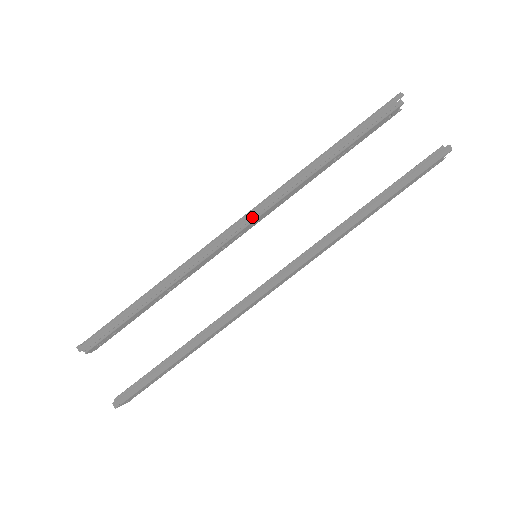
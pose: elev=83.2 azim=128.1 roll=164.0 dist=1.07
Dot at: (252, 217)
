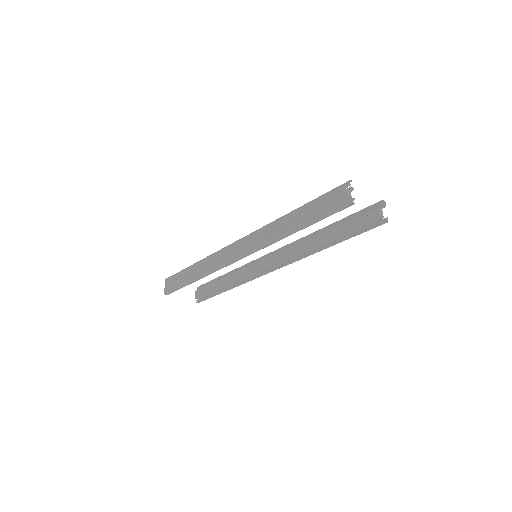
Dot at: (250, 253)
